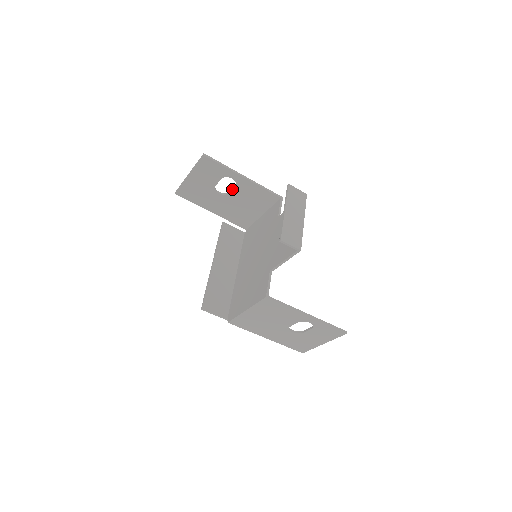
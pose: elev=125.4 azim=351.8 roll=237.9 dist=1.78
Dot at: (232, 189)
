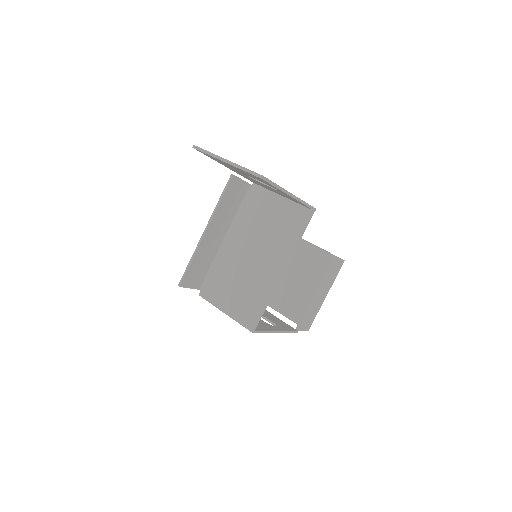
Dot at: (268, 186)
